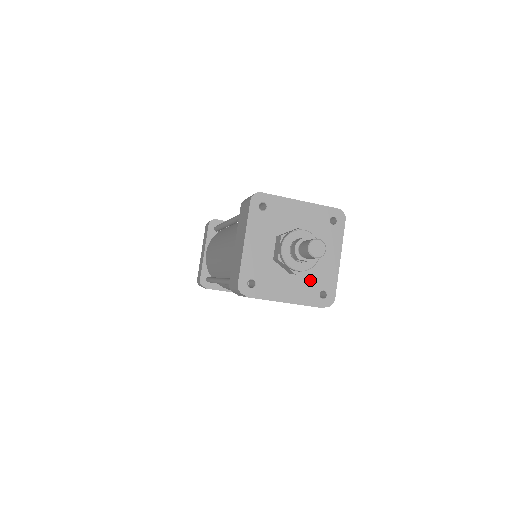
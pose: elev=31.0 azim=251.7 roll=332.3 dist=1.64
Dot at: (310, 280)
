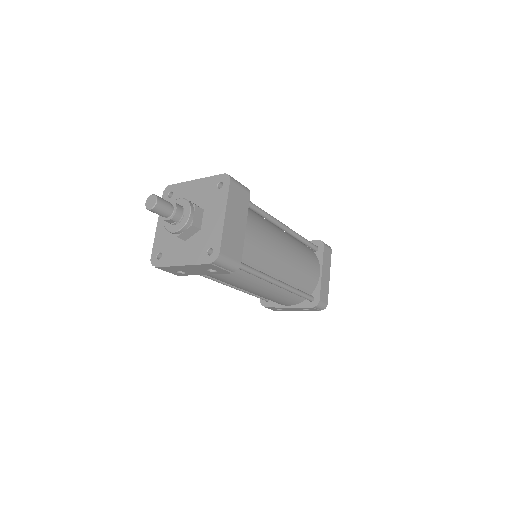
Dot at: (200, 242)
